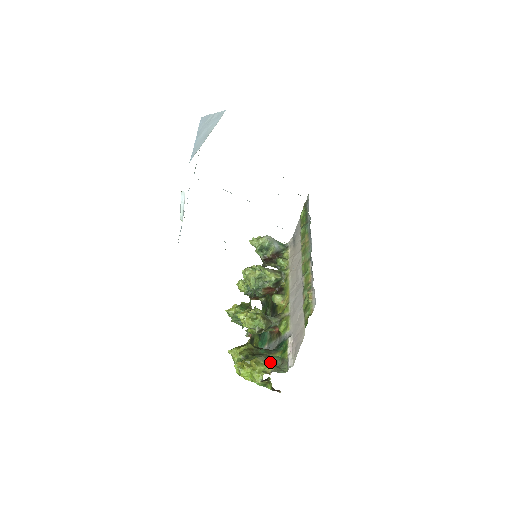
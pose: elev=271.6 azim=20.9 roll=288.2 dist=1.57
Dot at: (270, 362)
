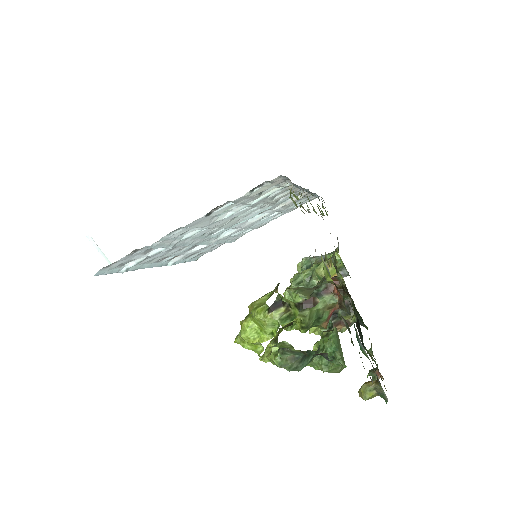
Dot at: occluded
